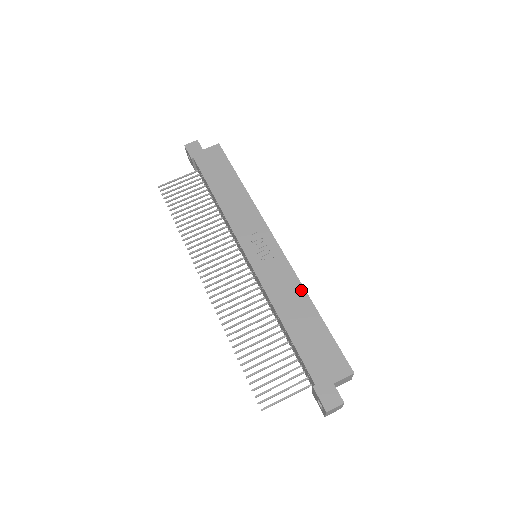
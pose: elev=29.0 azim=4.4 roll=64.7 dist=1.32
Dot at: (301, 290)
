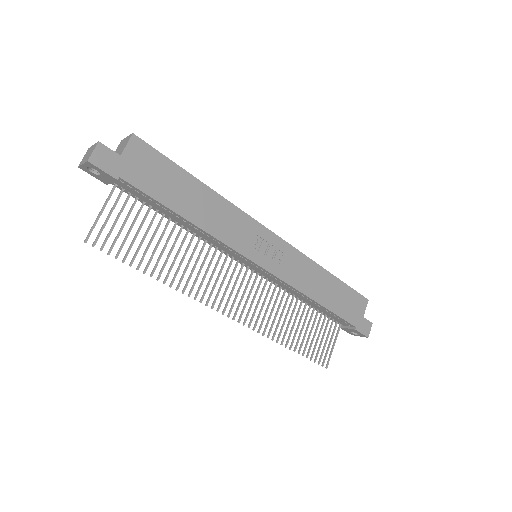
Dot at: (315, 266)
